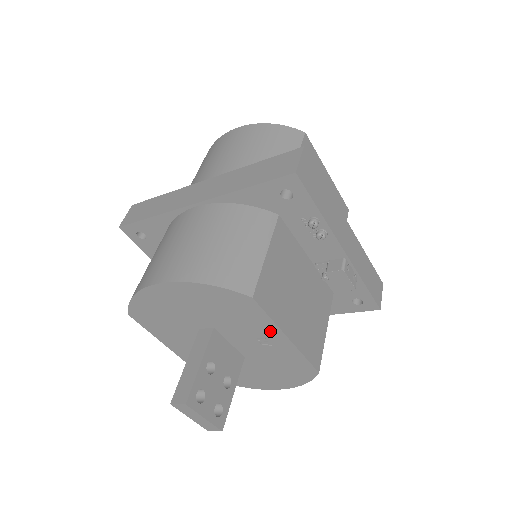
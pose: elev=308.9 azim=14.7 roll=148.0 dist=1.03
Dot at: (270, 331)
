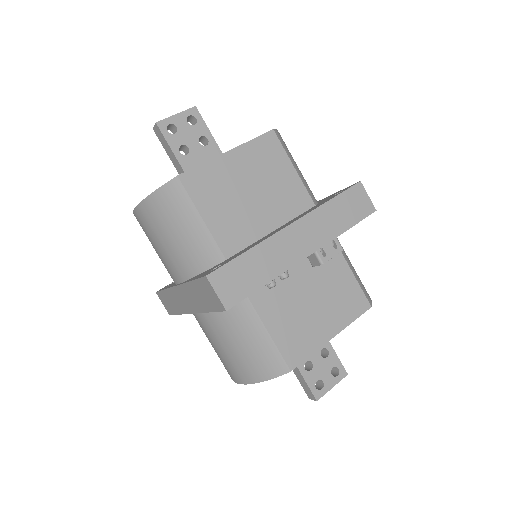
Dot at: occluded
